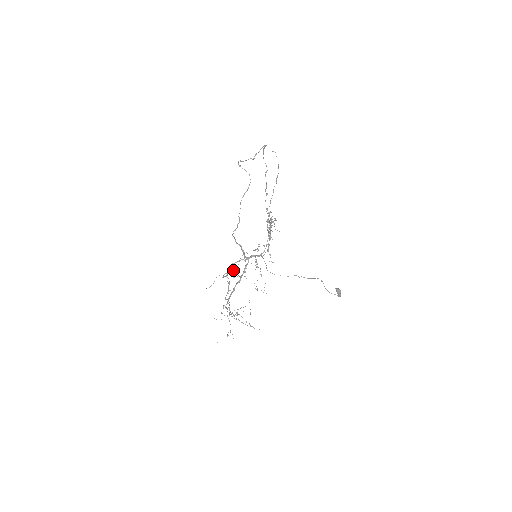
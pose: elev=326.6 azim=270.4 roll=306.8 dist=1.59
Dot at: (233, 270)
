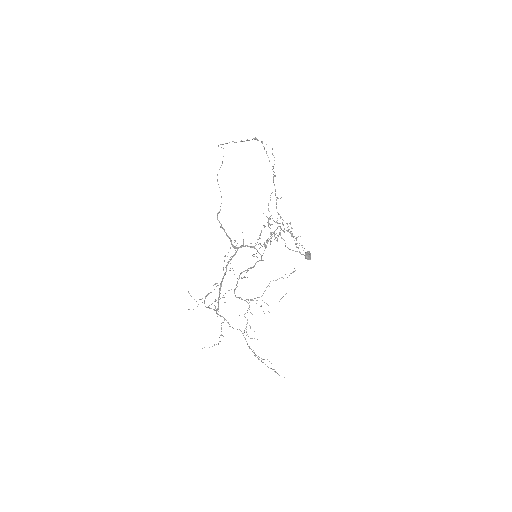
Dot at: occluded
